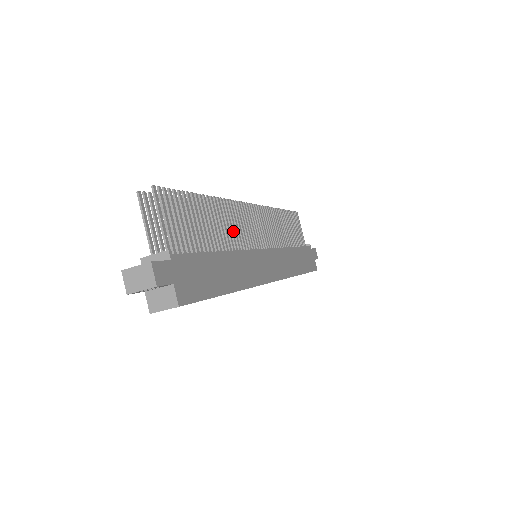
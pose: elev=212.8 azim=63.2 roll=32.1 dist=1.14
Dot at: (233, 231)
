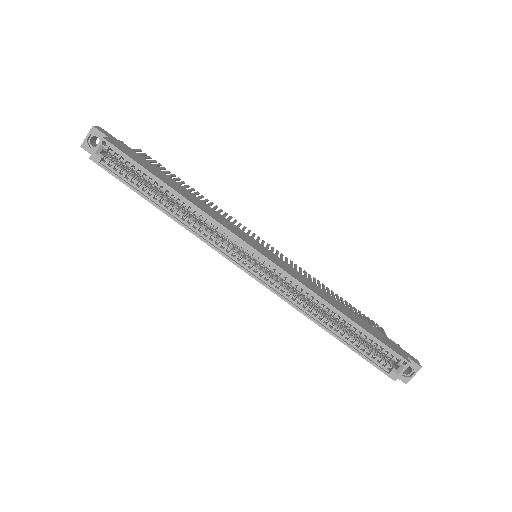
Dot at: occluded
